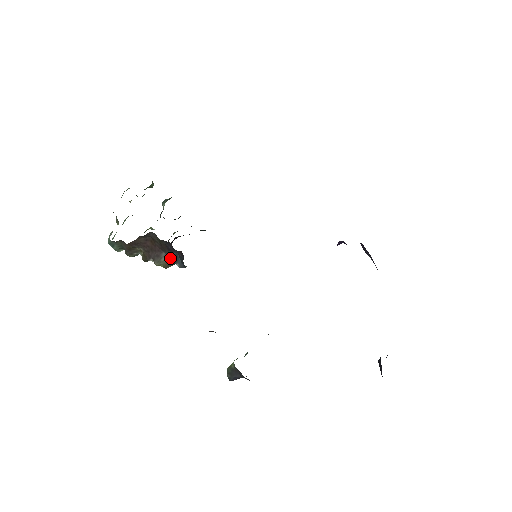
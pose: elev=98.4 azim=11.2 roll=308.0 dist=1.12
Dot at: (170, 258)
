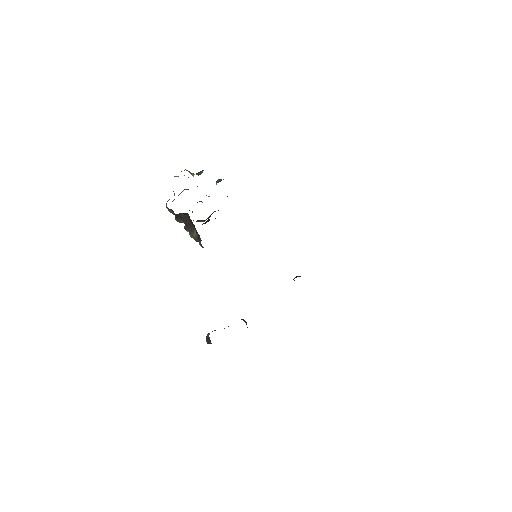
Dot at: (198, 236)
